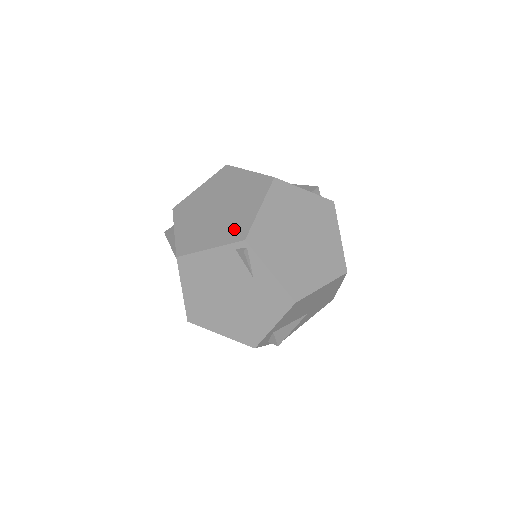
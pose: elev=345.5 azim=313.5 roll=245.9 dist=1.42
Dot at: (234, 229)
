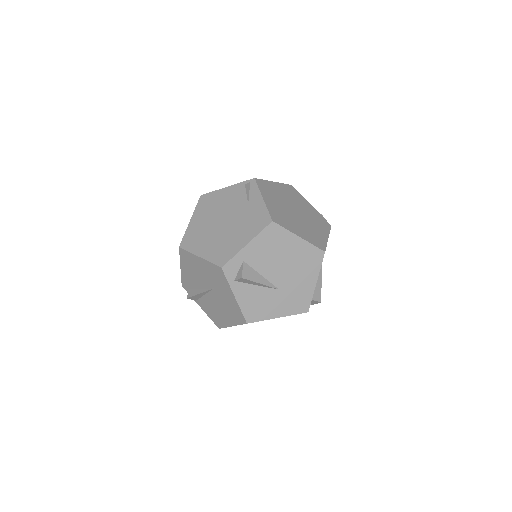
Dot at: occluded
